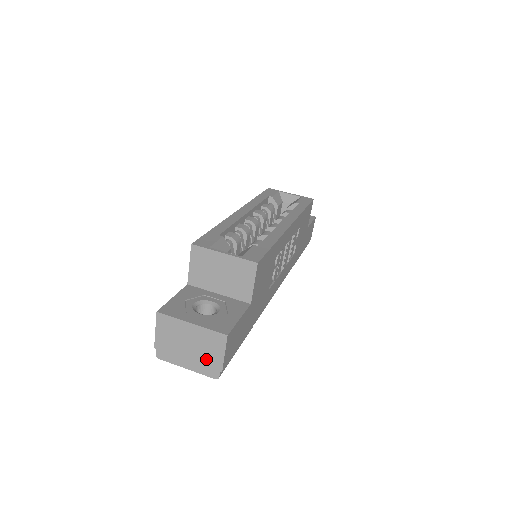
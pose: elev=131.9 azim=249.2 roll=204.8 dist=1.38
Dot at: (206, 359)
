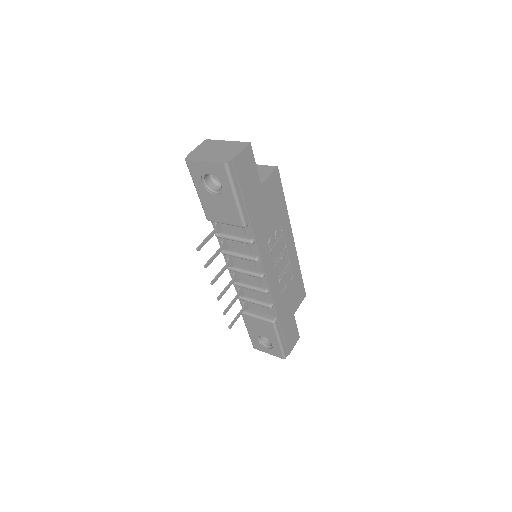
Dot at: (225, 155)
